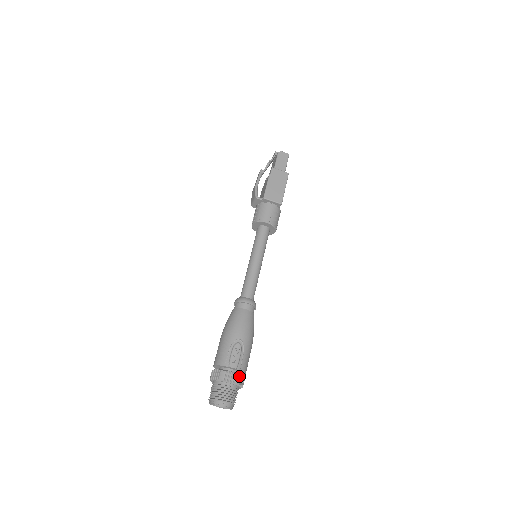
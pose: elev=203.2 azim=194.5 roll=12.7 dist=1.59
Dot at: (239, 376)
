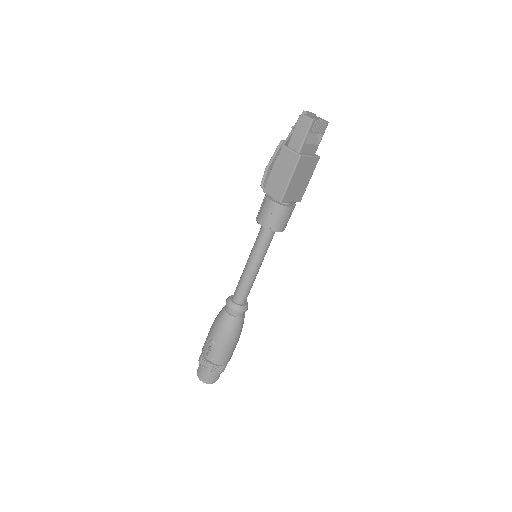
Dot at: (210, 366)
